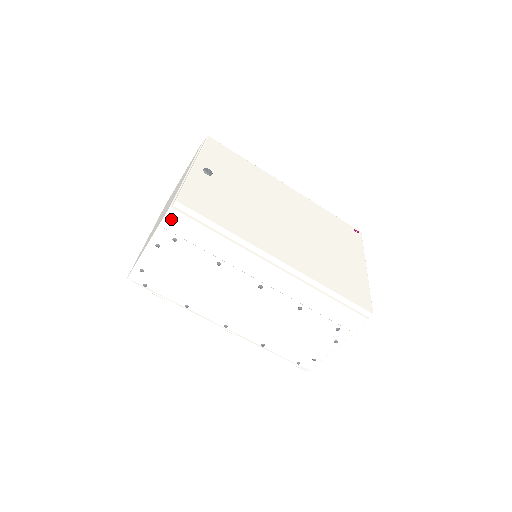
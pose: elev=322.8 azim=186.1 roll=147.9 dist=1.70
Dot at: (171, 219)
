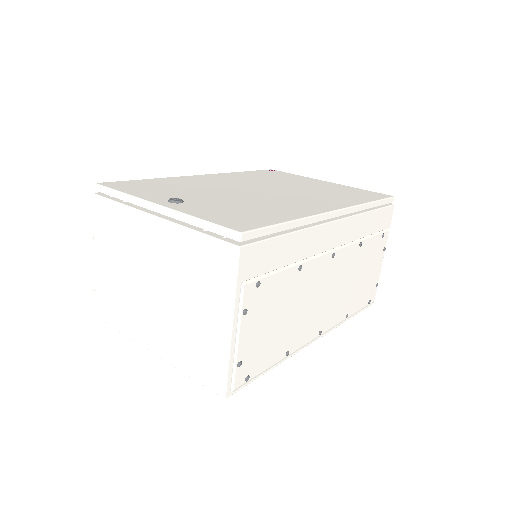
Dot at: (245, 262)
